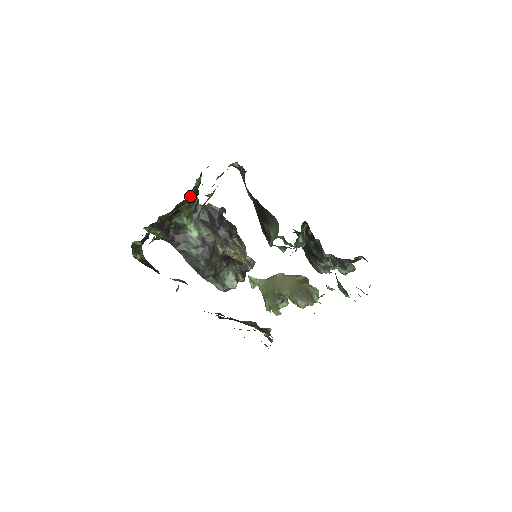
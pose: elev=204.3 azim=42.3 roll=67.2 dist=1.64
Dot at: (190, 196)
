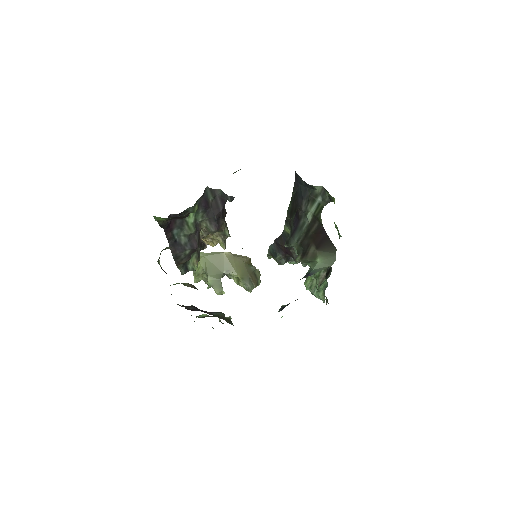
Dot at: occluded
